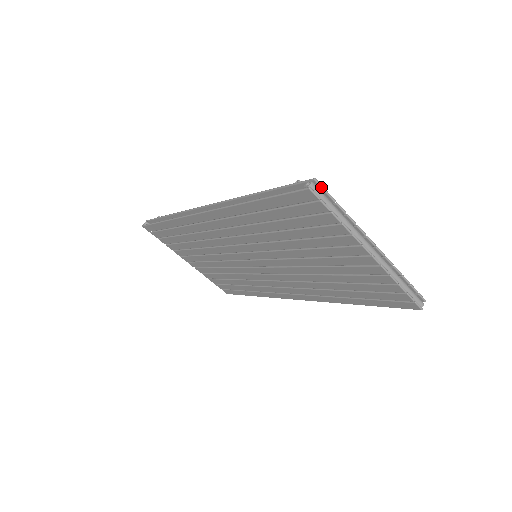
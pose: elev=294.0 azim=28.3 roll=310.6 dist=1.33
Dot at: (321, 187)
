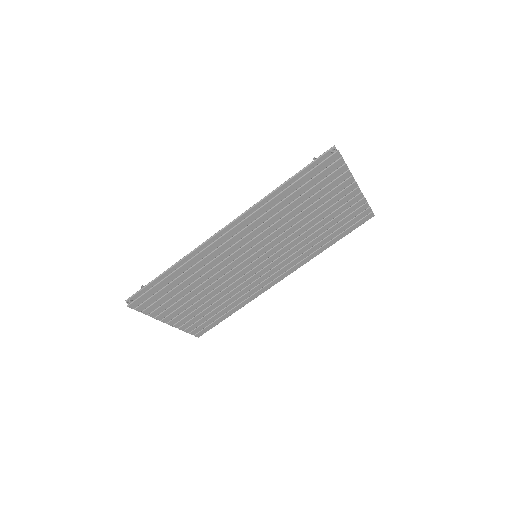
Dot at: occluded
